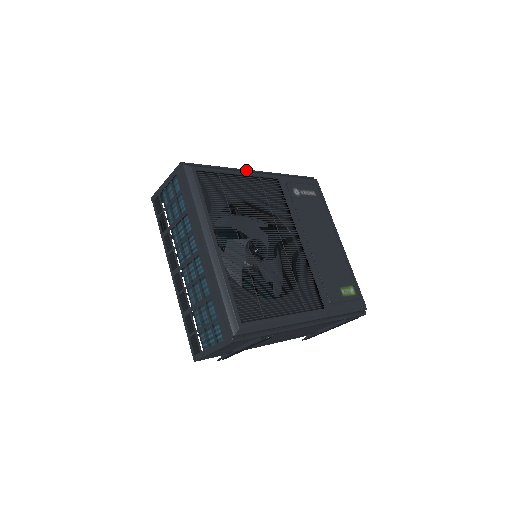
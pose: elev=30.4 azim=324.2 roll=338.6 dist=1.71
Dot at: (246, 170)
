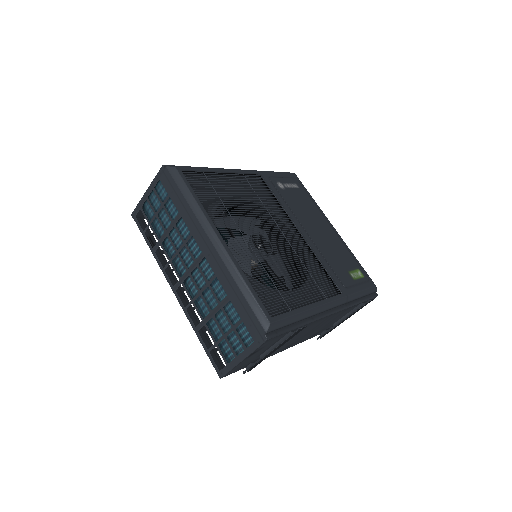
Dot at: occluded
